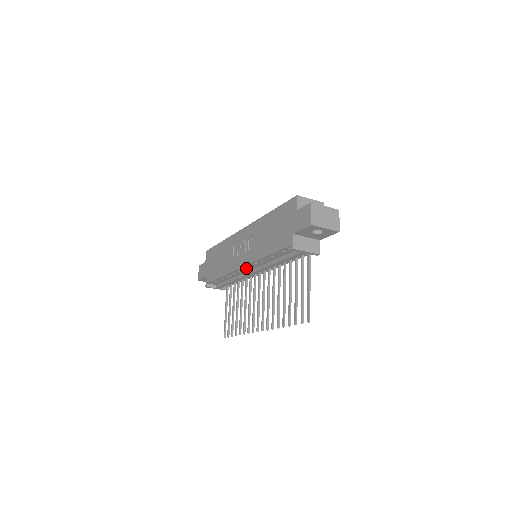
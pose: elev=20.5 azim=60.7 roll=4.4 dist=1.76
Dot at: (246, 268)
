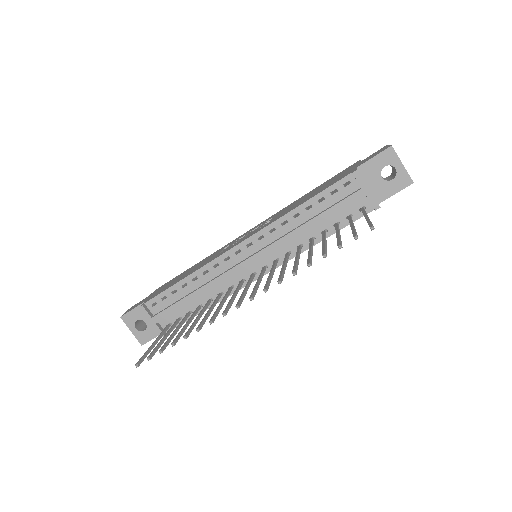
Dot at: (245, 248)
